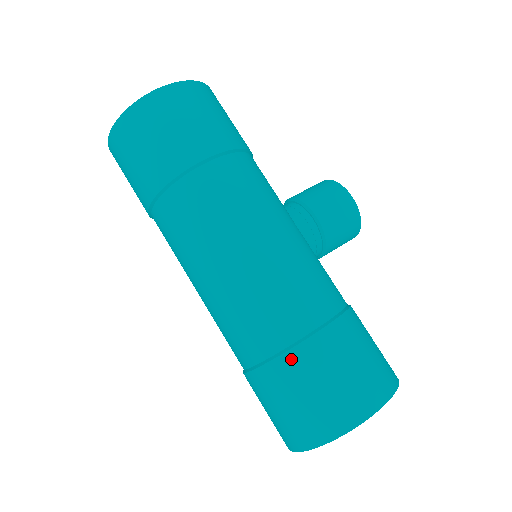
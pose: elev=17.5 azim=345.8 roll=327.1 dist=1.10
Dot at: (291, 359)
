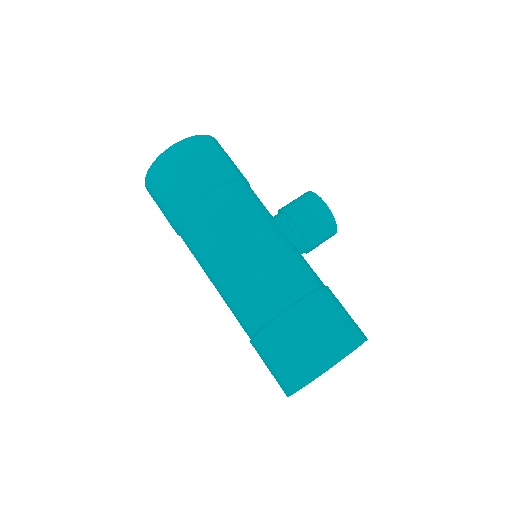
Dot at: (274, 327)
